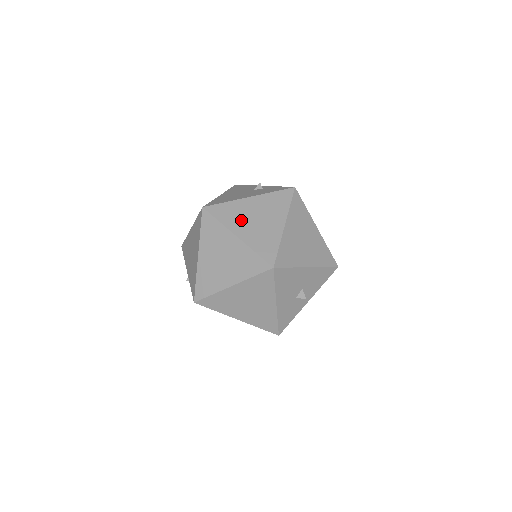
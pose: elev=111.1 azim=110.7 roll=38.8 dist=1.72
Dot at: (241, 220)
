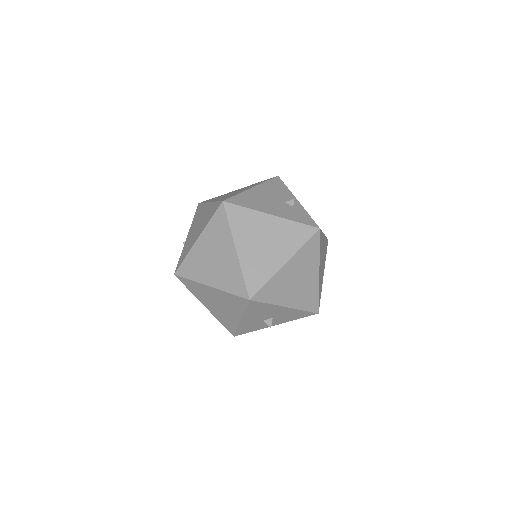
Dot at: (250, 235)
